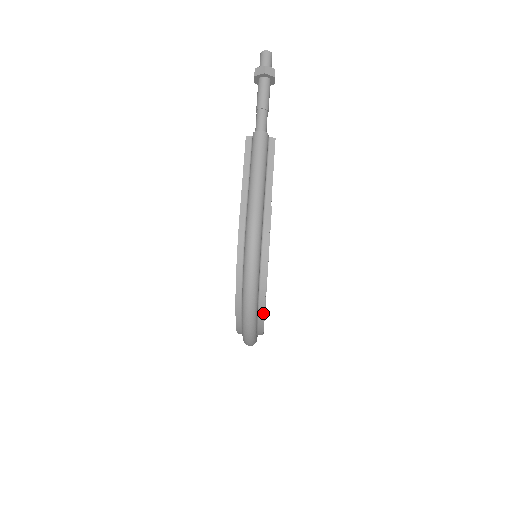
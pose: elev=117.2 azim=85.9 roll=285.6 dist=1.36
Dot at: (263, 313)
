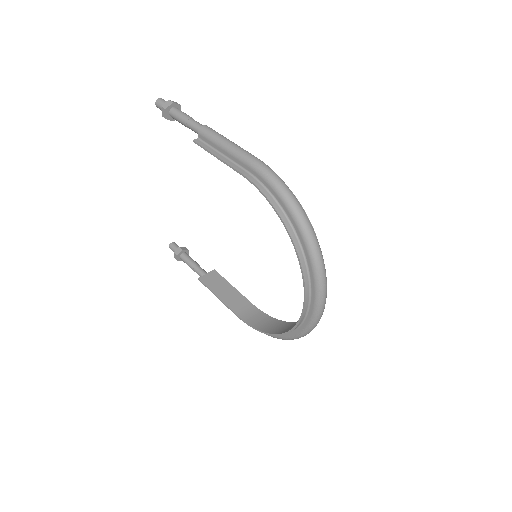
Dot at: occluded
